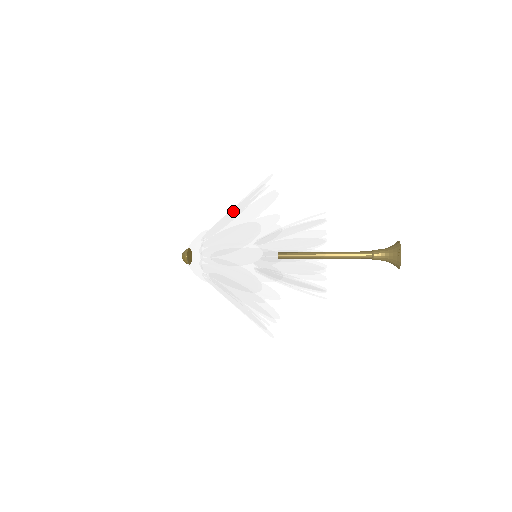
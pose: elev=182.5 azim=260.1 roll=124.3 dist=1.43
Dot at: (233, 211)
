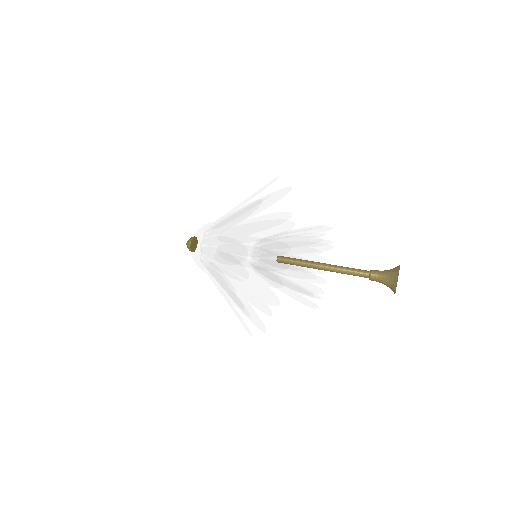
Dot at: (221, 284)
